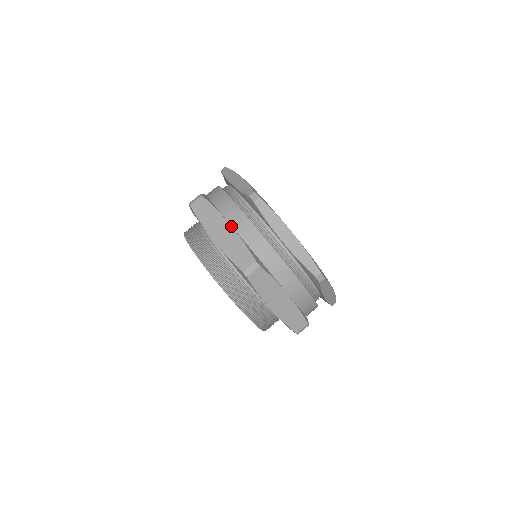
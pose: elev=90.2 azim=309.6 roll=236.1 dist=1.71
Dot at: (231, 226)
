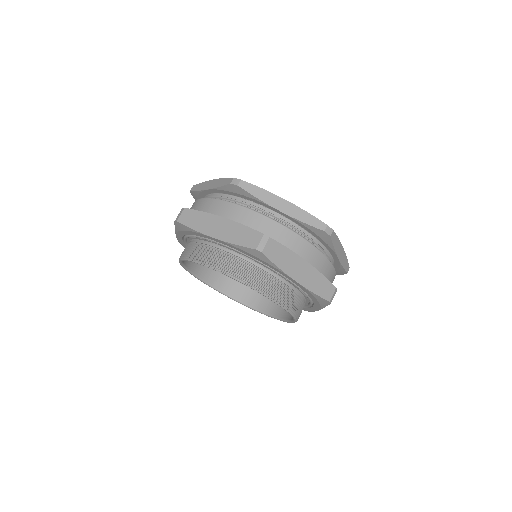
Dot at: occluded
